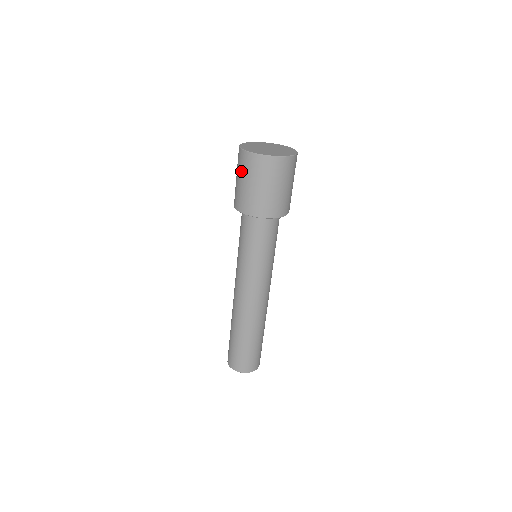
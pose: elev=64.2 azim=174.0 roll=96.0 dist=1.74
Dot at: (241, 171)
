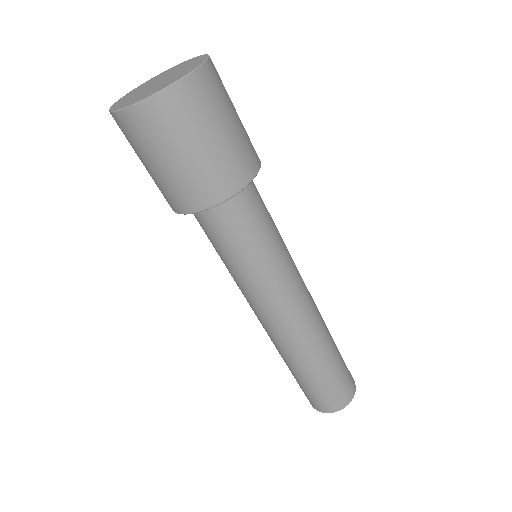
Dot at: occluded
